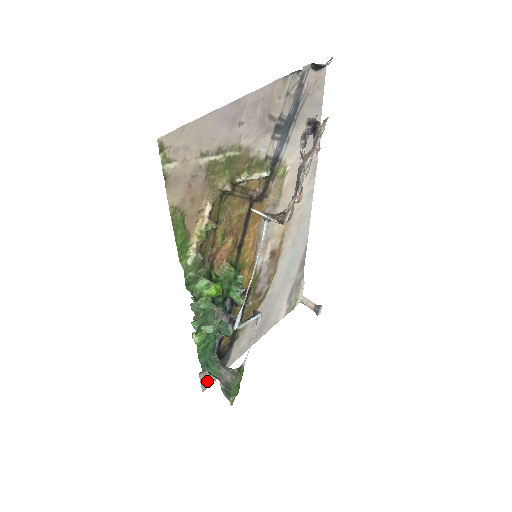
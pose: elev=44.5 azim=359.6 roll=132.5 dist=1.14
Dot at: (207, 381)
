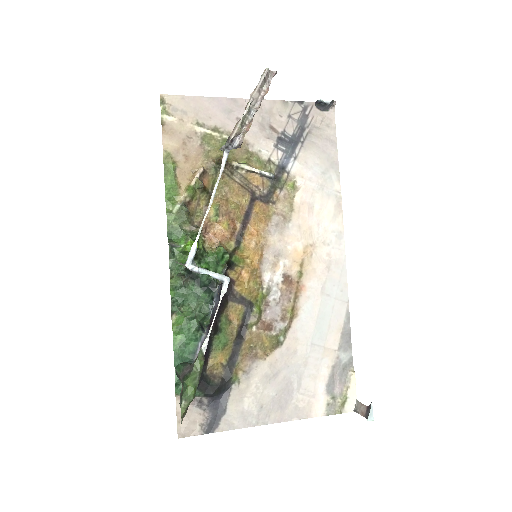
Dot at: (187, 423)
